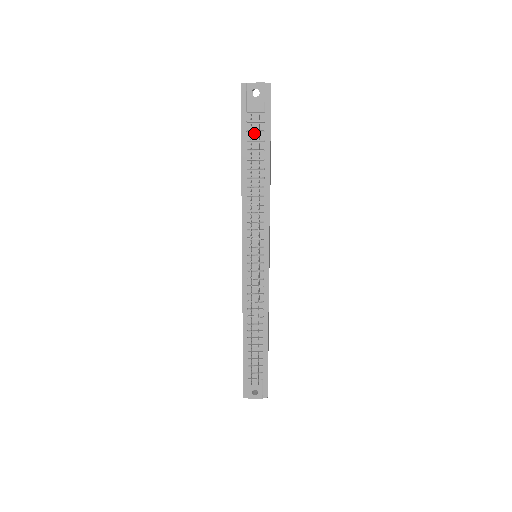
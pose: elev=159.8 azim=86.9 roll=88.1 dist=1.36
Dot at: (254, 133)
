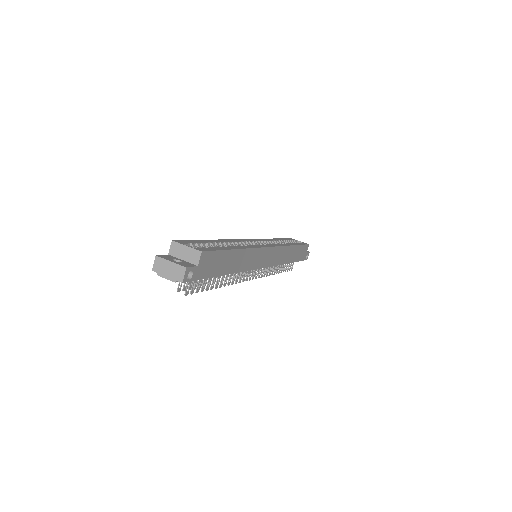
Dot at: occluded
